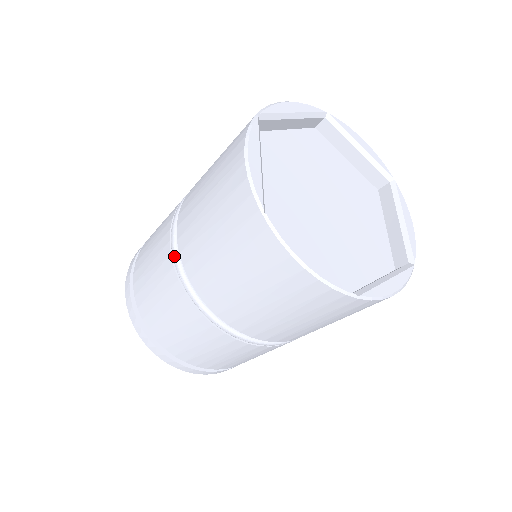
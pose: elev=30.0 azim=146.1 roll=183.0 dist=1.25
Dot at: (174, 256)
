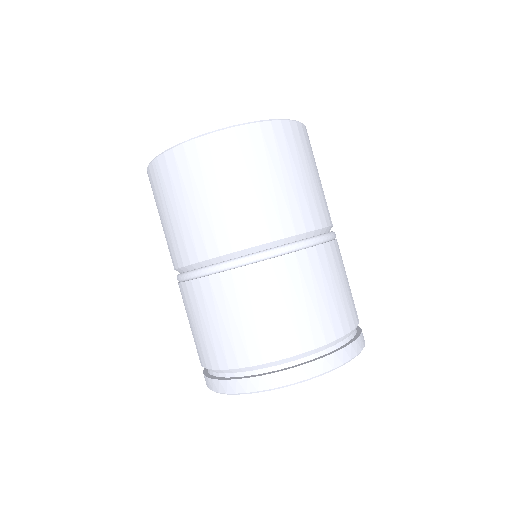
Dot at: (200, 272)
